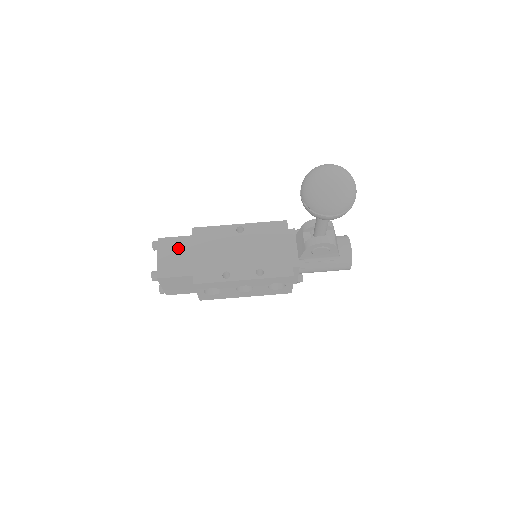
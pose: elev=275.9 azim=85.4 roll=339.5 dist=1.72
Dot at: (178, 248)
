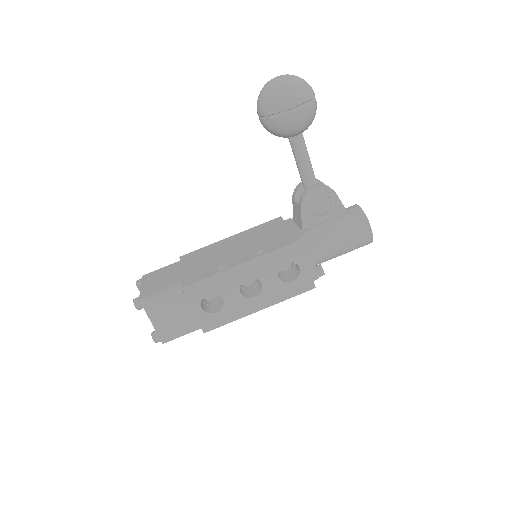
Dot at: (164, 273)
